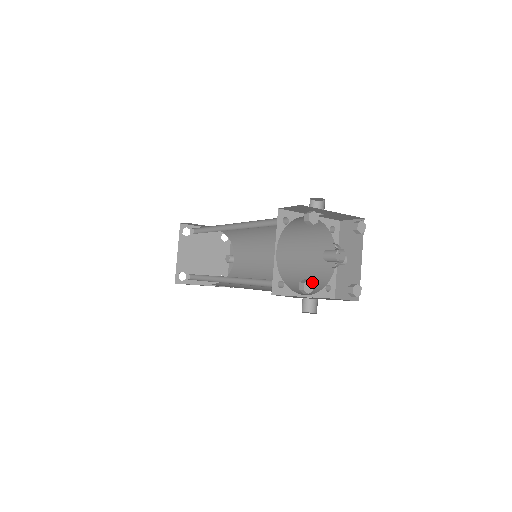
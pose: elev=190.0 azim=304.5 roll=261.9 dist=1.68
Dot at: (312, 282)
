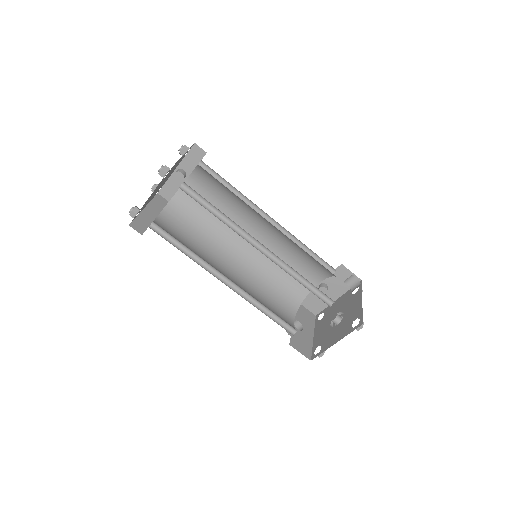
Dot at: occluded
